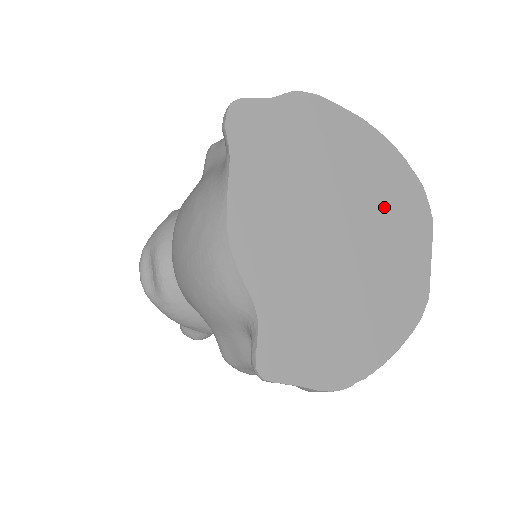
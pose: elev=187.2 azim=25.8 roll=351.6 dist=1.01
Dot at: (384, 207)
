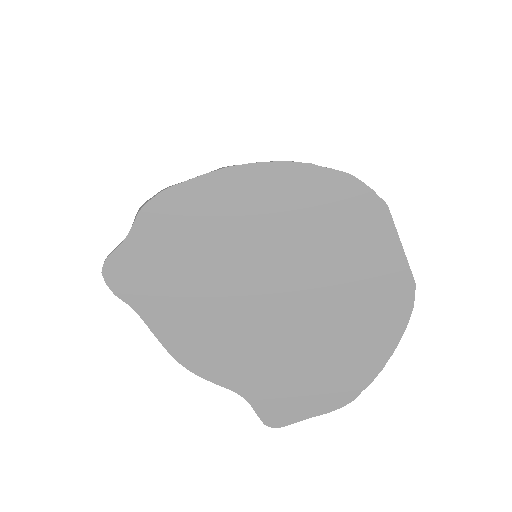
Dot at: (311, 238)
